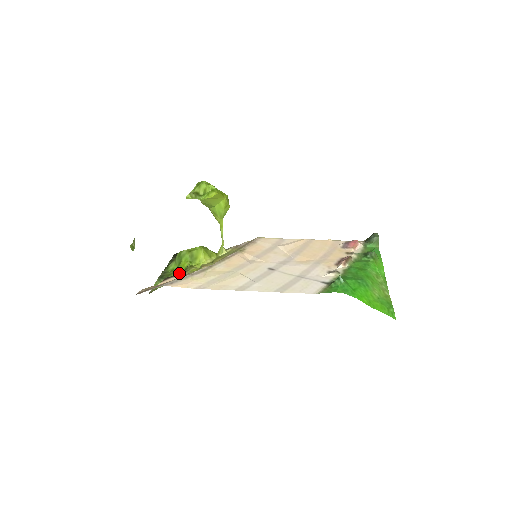
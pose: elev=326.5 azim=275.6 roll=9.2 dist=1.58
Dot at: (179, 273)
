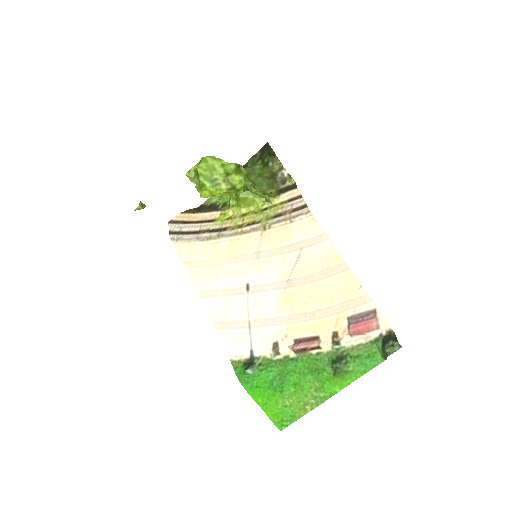
Dot at: (227, 199)
